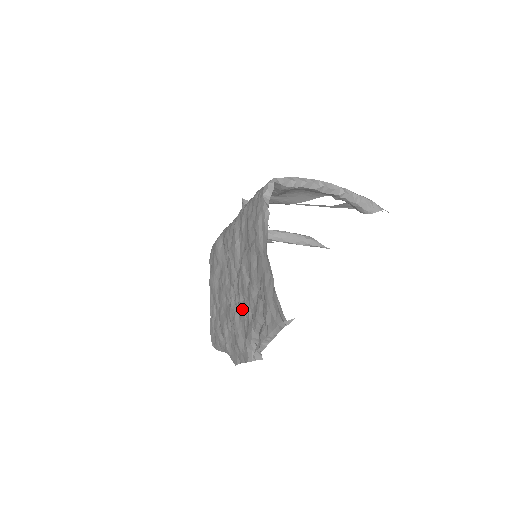
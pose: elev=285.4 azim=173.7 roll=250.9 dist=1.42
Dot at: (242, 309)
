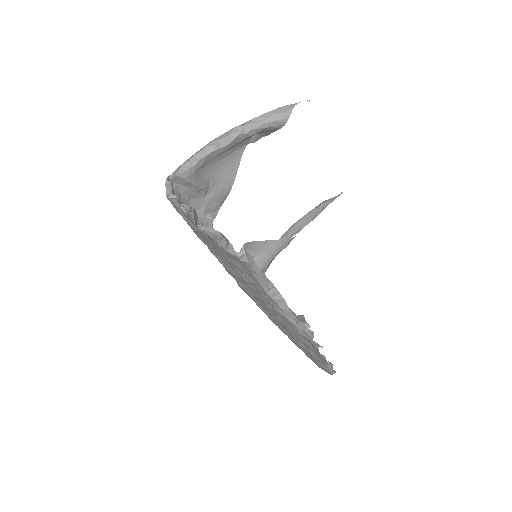
Dot at: (265, 305)
